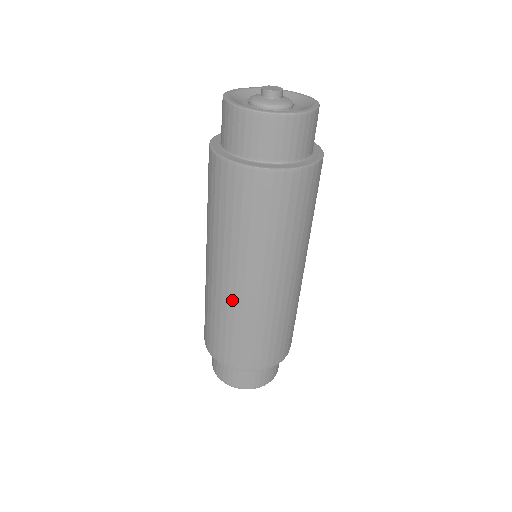
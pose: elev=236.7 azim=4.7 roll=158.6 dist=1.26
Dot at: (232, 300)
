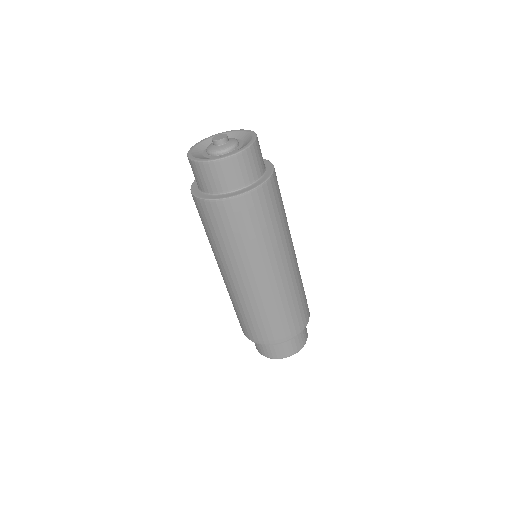
Dot at: (251, 295)
